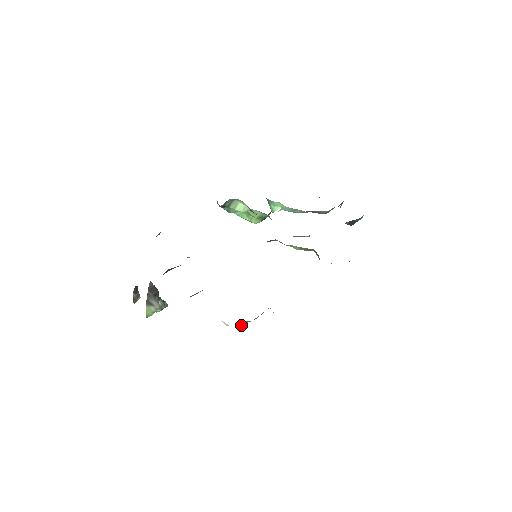
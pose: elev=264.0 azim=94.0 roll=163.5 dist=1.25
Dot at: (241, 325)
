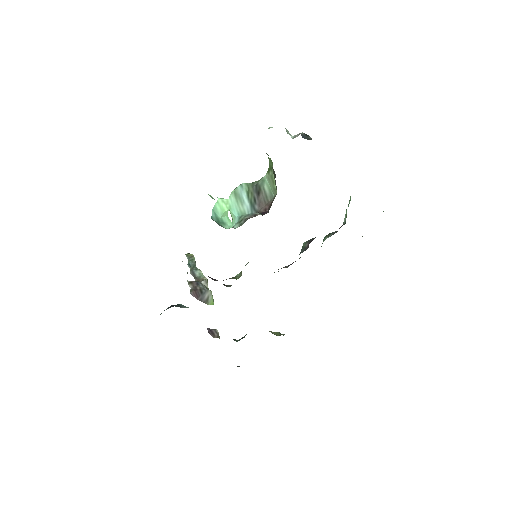
Dot at: occluded
